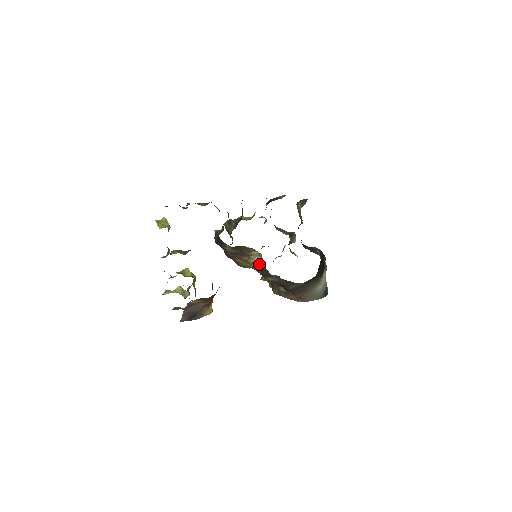
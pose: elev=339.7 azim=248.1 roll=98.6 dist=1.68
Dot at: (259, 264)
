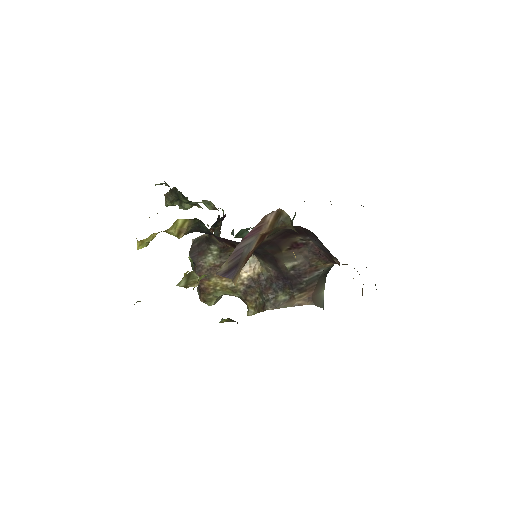
Dot at: (250, 274)
